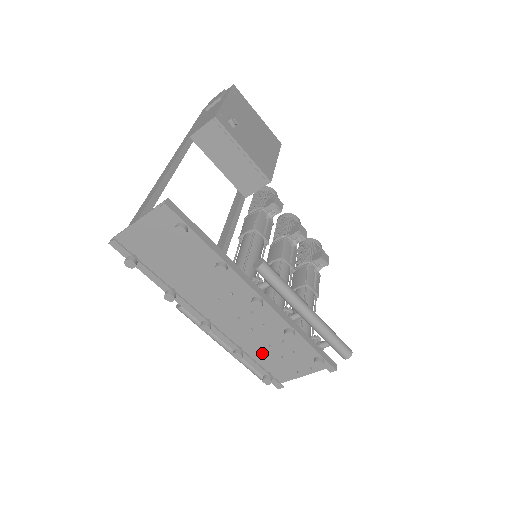
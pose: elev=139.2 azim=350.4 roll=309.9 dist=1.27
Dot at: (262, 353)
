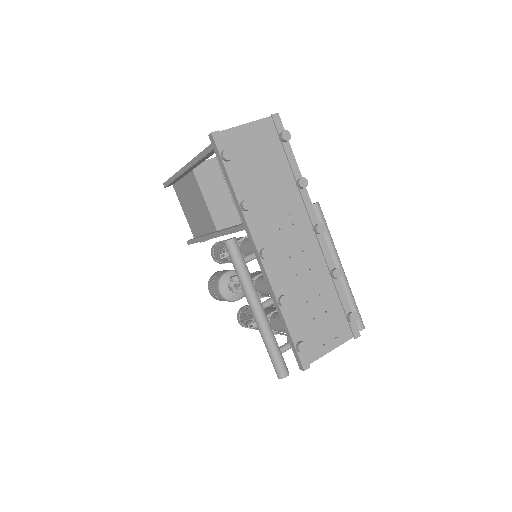
Dot at: (297, 314)
